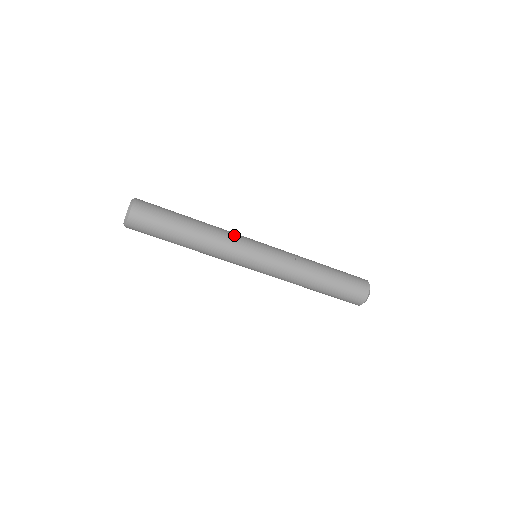
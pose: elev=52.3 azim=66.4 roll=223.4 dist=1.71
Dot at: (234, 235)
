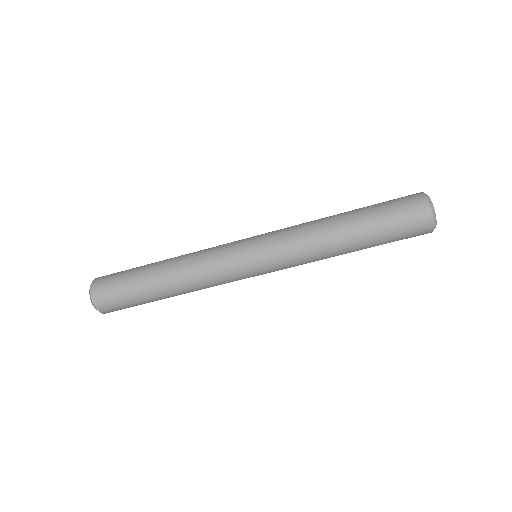
Dot at: (213, 247)
